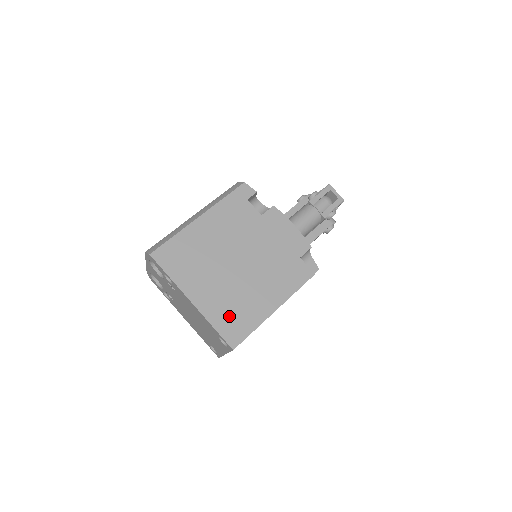
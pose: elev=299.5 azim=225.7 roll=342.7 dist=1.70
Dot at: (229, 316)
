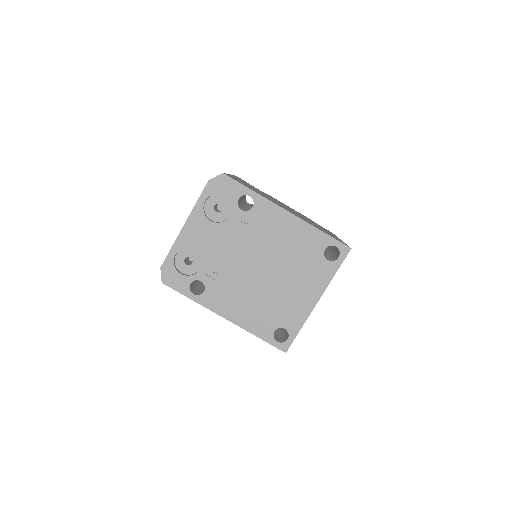
Dot at: occluded
